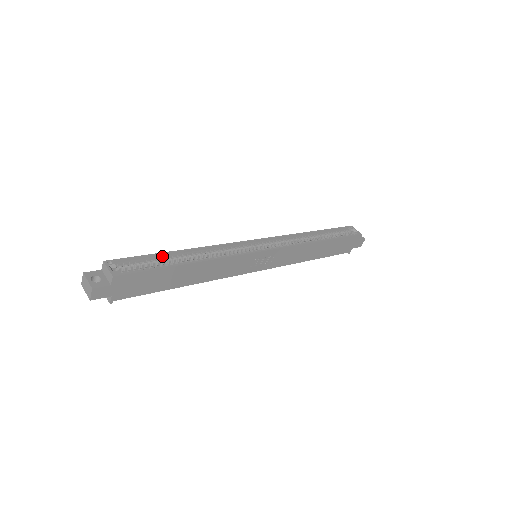
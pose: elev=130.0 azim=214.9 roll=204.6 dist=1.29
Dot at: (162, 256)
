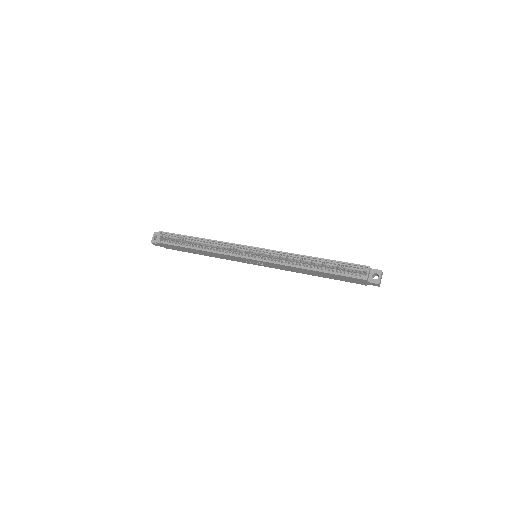
Dot at: (188, 237)
